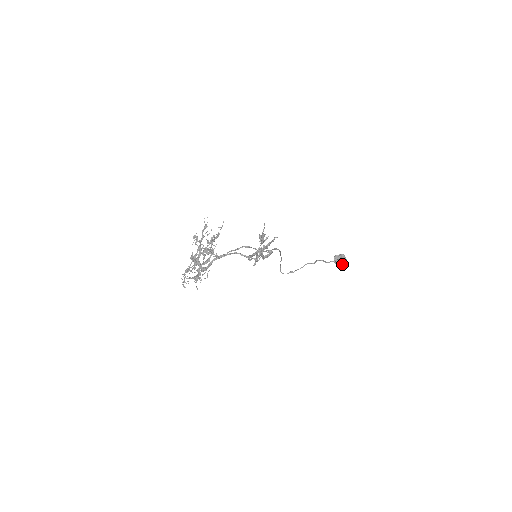
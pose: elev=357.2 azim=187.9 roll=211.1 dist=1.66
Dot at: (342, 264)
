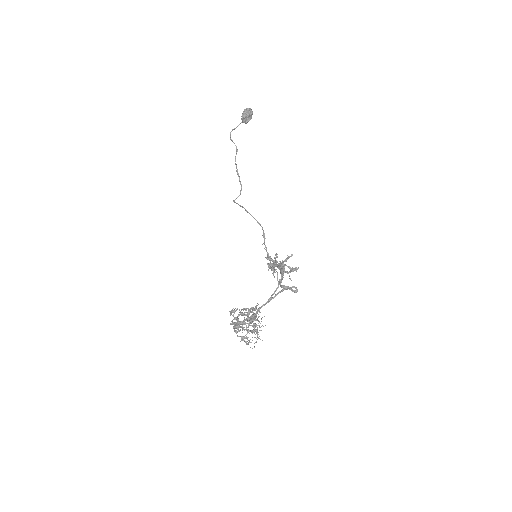
Dot at: occluded
